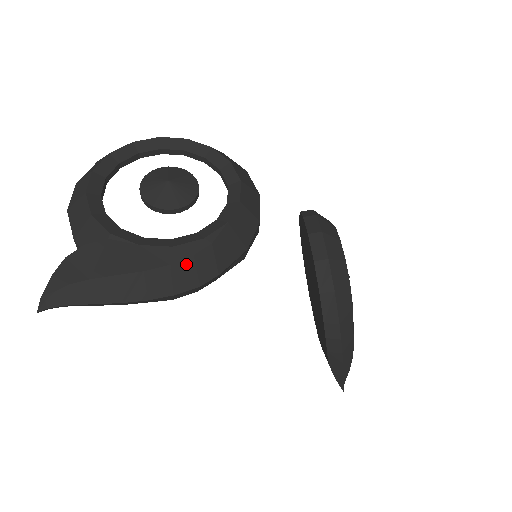
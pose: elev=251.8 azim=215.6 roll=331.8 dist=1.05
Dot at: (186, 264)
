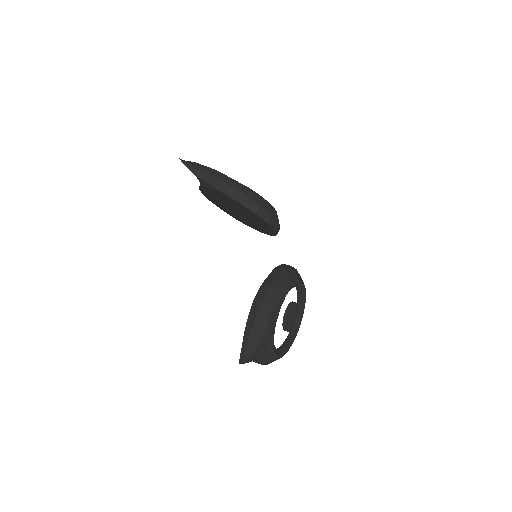
Dot at: (237, 182)
